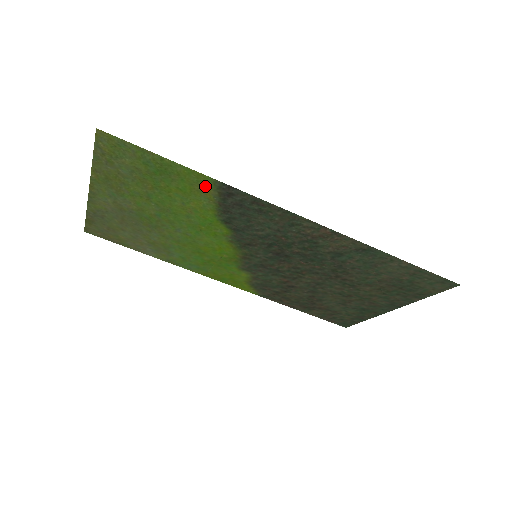
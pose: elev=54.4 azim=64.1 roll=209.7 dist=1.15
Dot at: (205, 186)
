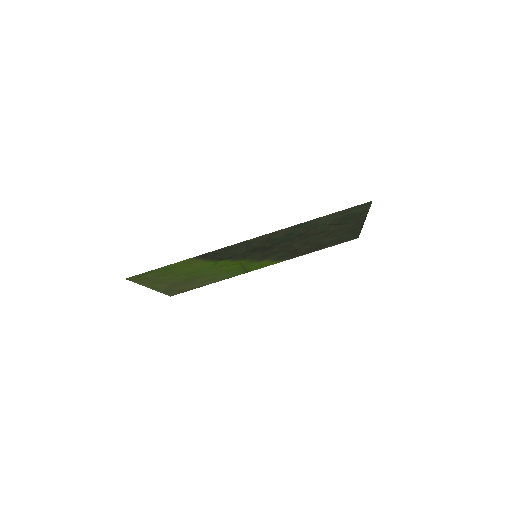
Dot at: (192, 261)
